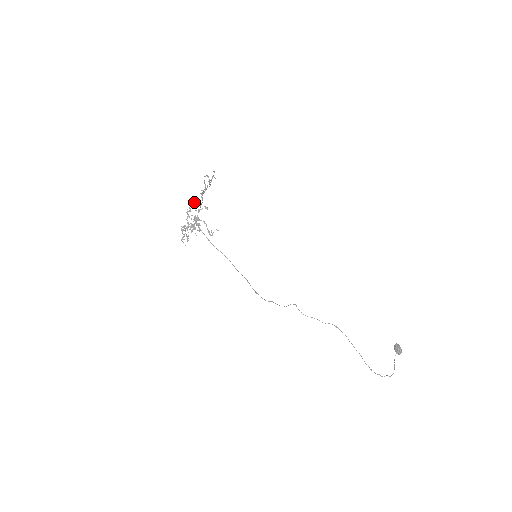
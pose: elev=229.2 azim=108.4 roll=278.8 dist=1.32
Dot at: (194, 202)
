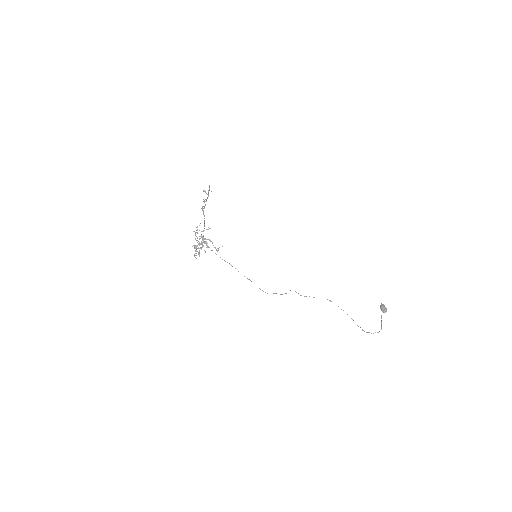
Dot at: (199, 225)
